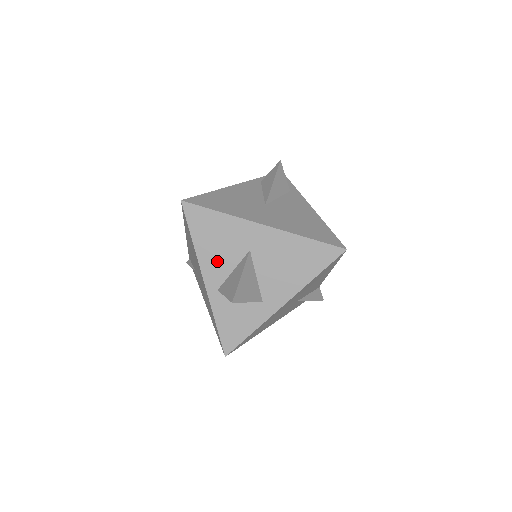
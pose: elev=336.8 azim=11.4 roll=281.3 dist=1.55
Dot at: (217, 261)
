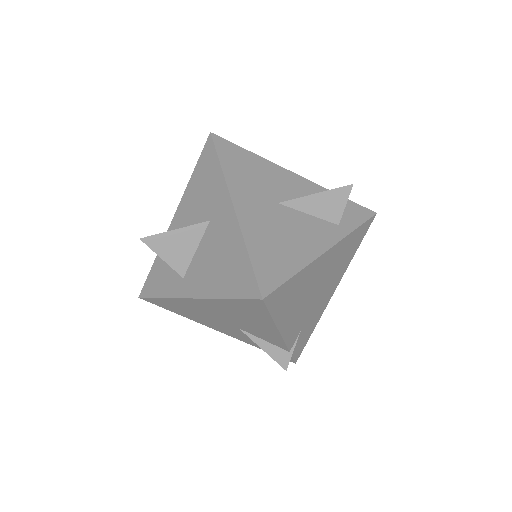
Dot at: (190, 209)
